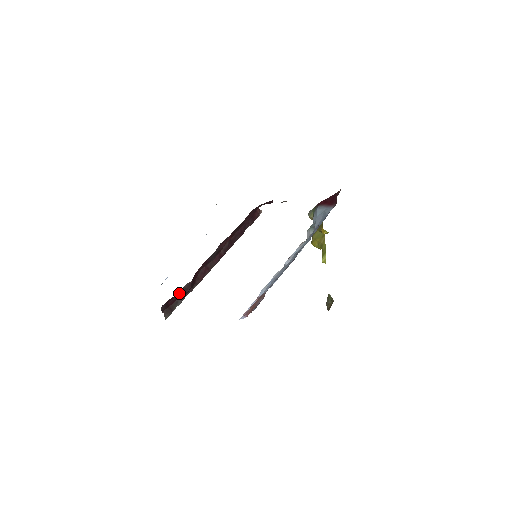
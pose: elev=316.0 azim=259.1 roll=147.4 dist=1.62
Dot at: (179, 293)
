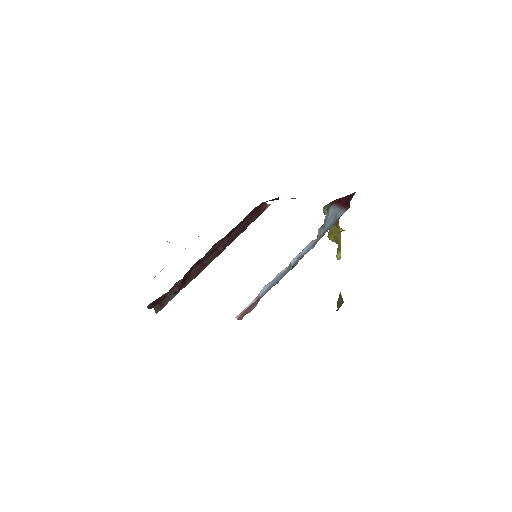
Dot at: (171, 289)
